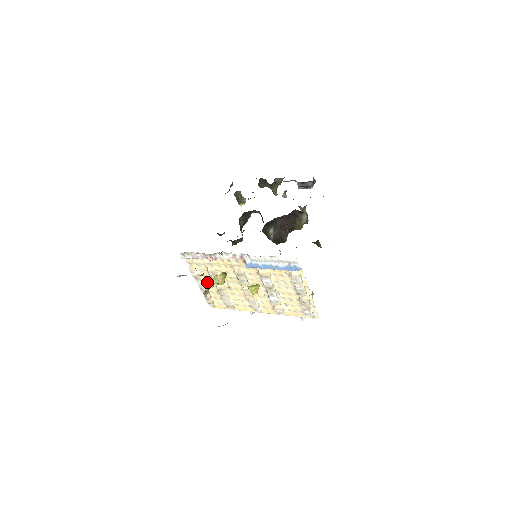
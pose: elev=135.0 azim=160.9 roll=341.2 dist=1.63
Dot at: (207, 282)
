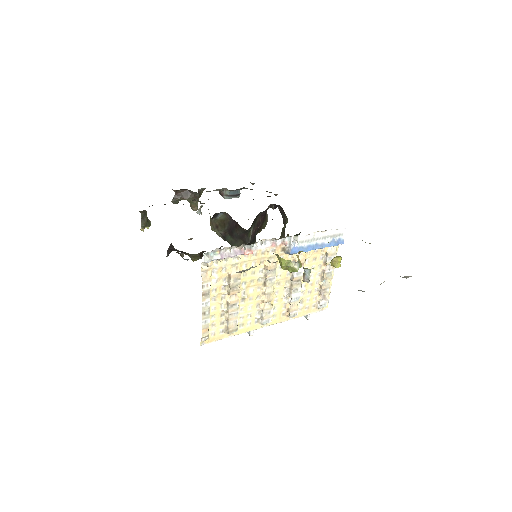
Dot at: (294, 263)
